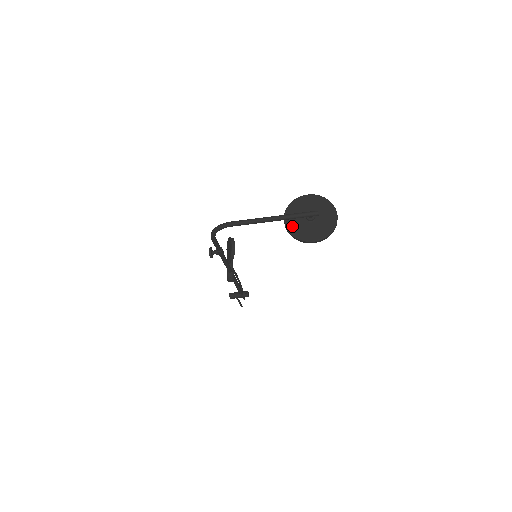
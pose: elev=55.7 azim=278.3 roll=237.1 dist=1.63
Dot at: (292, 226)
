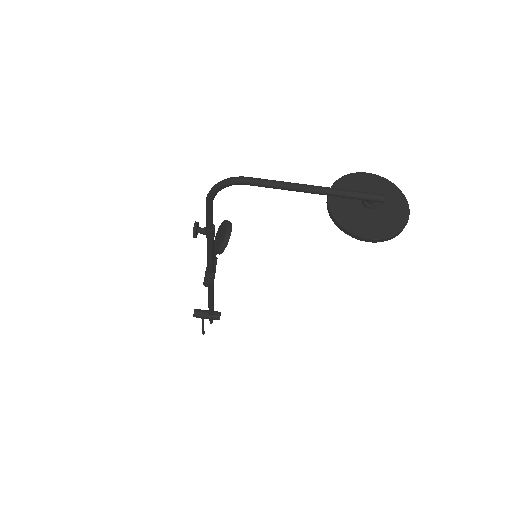
Dot at: (339, 209)
